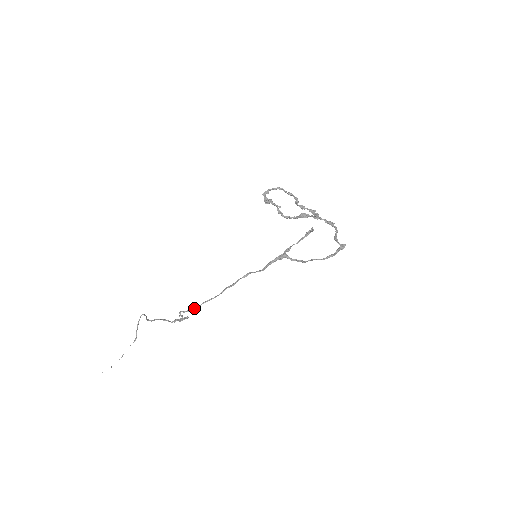
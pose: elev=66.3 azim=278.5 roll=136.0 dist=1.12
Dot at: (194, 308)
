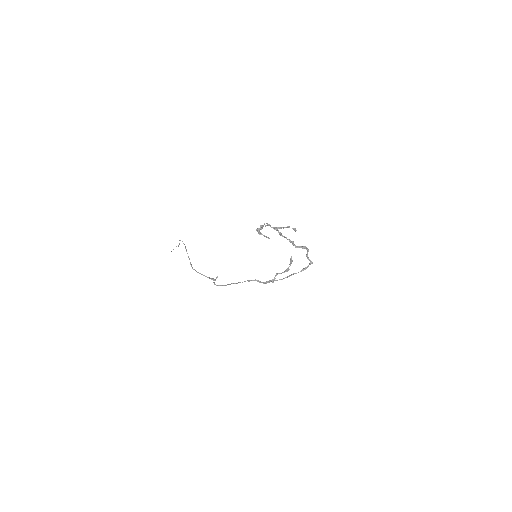
Dot at: occluded
